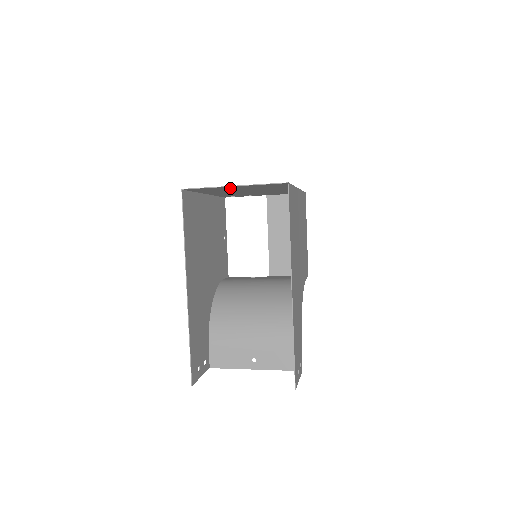
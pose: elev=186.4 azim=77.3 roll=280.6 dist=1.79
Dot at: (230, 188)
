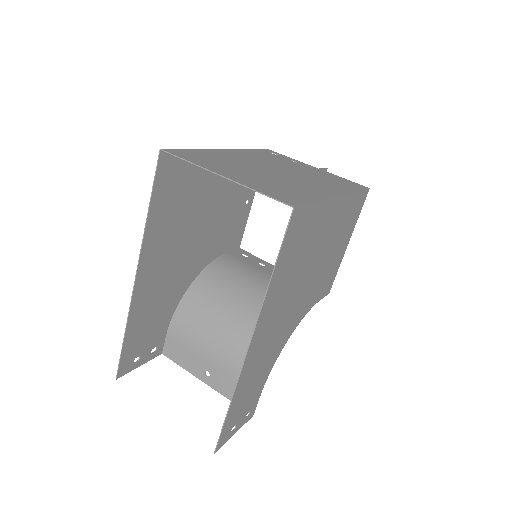
Dot at: (228, 170)
